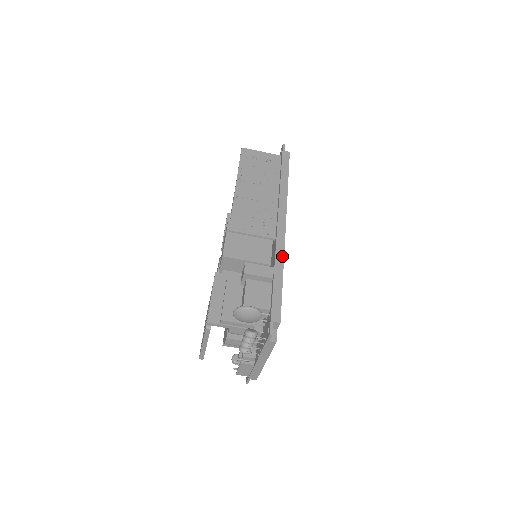
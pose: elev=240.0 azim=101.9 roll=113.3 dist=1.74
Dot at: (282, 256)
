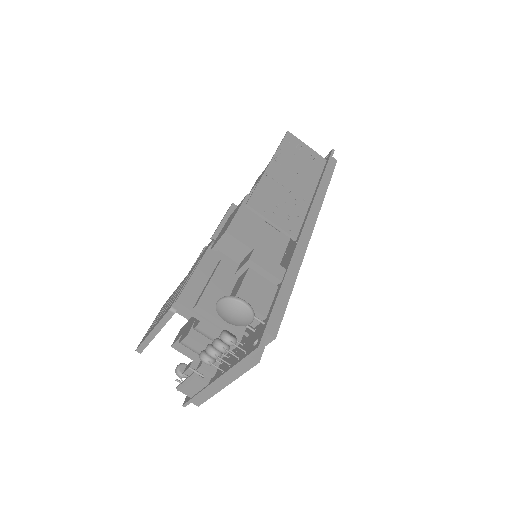
Dot at: (300, 261)
